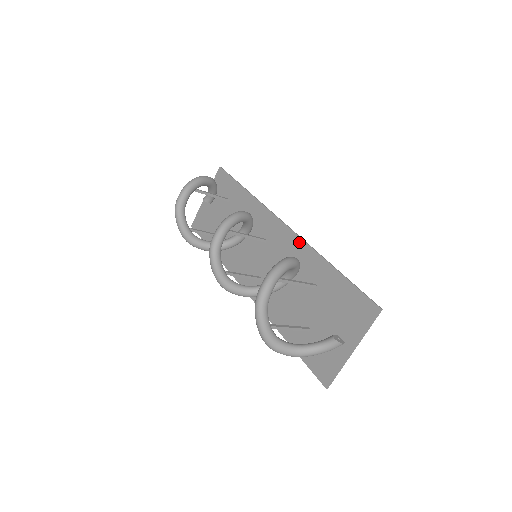
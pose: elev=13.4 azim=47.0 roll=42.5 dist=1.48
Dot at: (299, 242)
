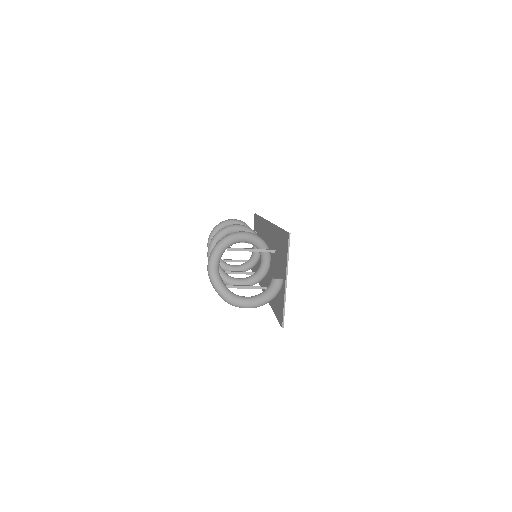
Dot at: (270, 227)
